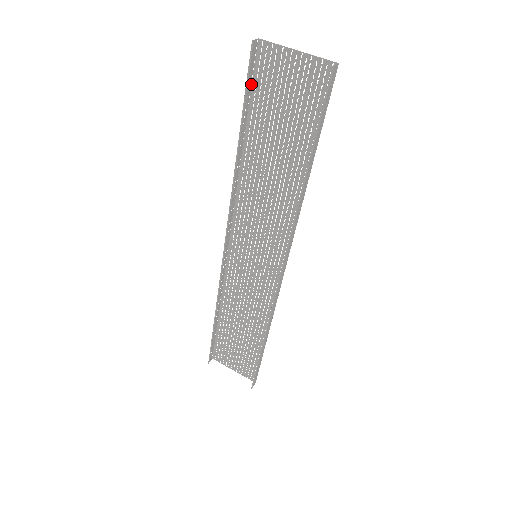
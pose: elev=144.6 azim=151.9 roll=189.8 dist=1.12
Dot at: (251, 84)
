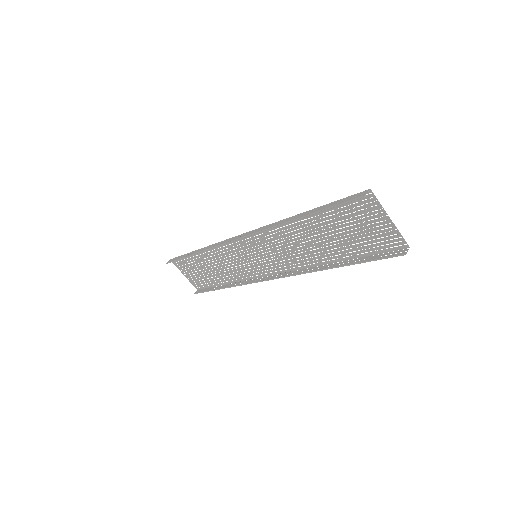
Dot at: (340, 199)
